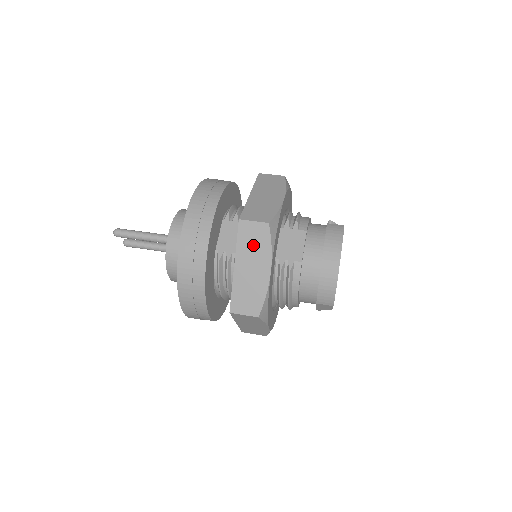
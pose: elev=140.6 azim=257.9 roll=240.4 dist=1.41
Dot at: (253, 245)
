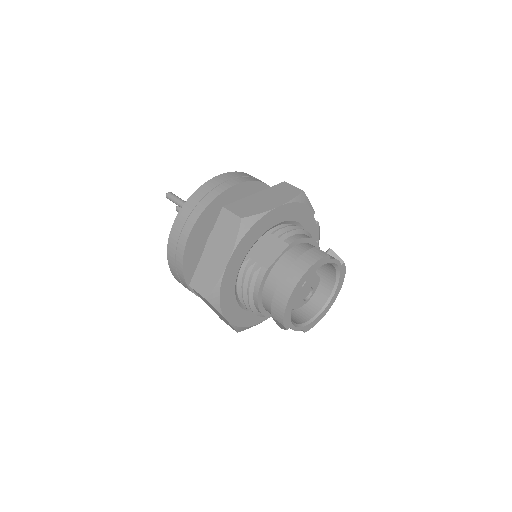
Dot at: (224, 233)
